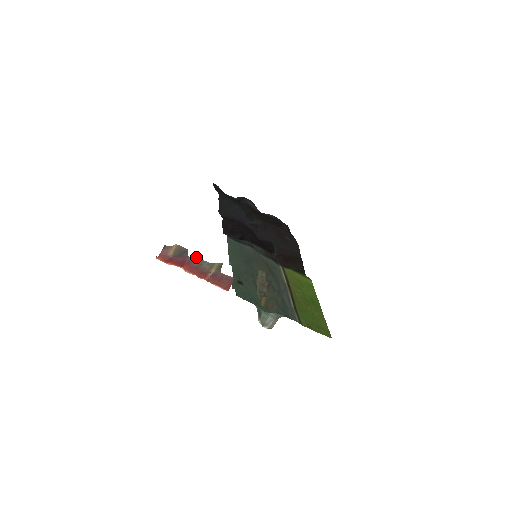
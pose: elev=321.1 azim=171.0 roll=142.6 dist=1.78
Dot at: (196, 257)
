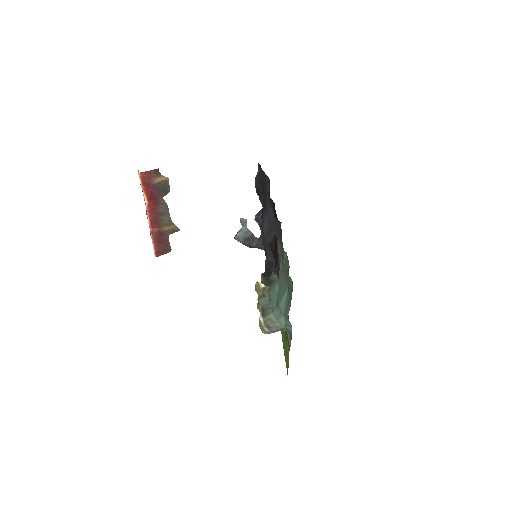
Dot at: occluded
